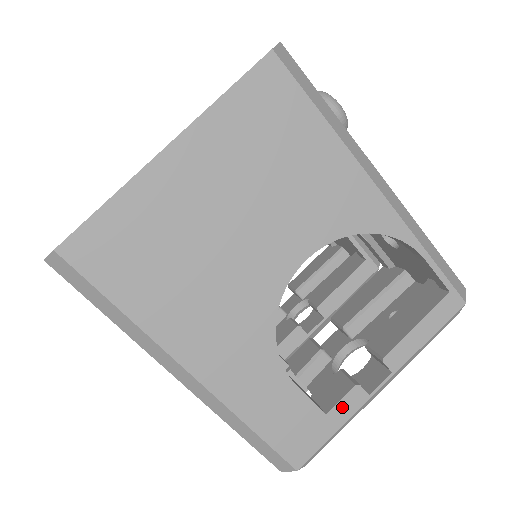
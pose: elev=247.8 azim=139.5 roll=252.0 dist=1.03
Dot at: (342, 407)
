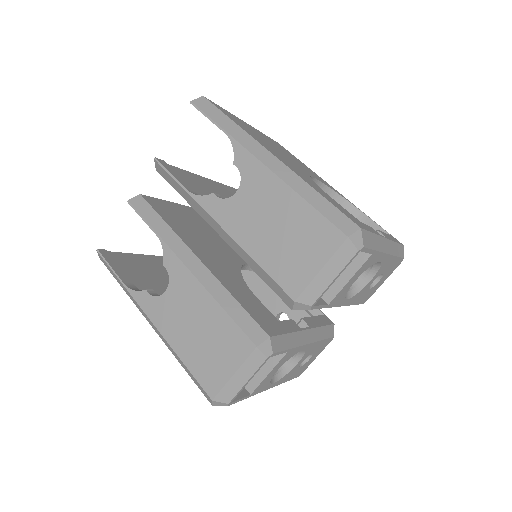
Dot at: (369, 227)
